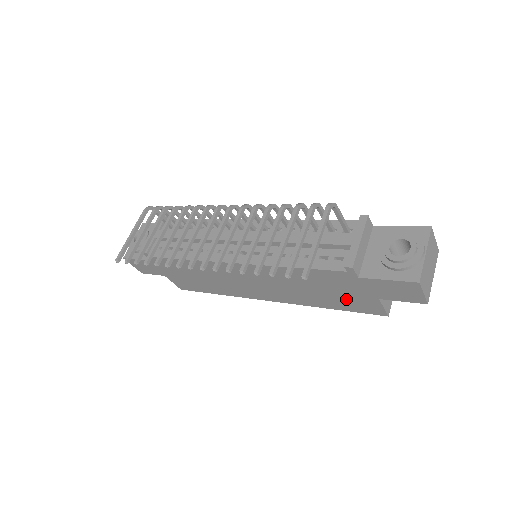
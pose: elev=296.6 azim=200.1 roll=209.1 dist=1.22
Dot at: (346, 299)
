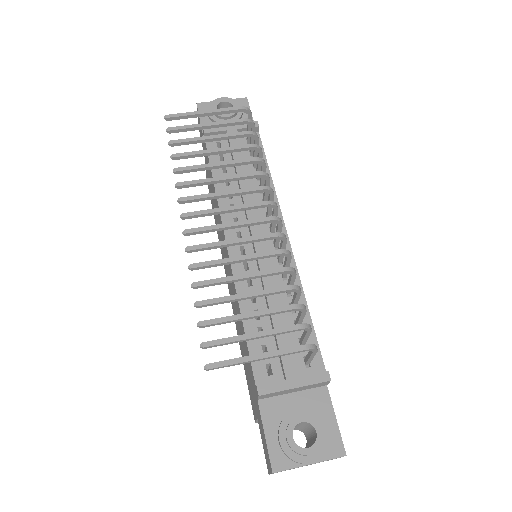
Dot at: occluded
